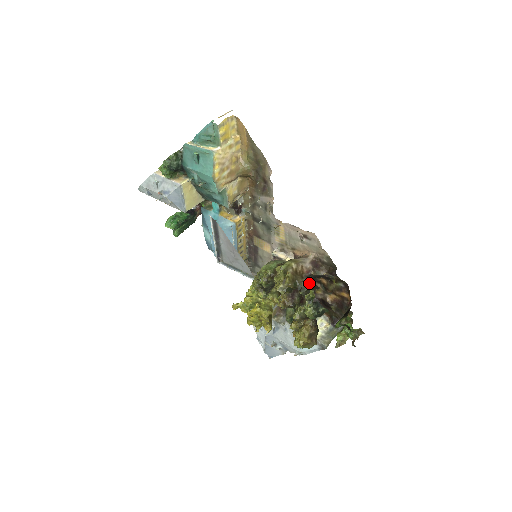
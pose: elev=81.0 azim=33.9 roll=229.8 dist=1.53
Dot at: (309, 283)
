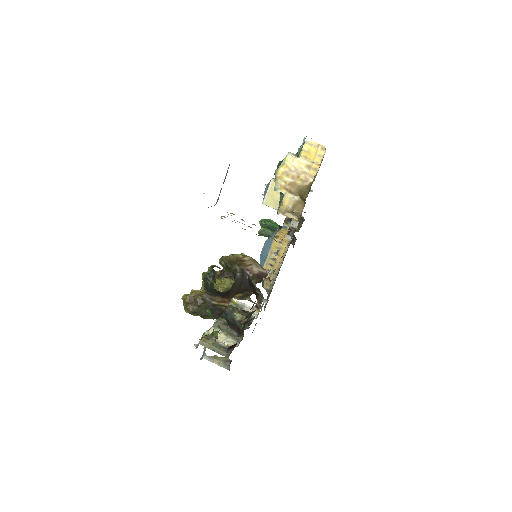
Dot at: (236, 271)
